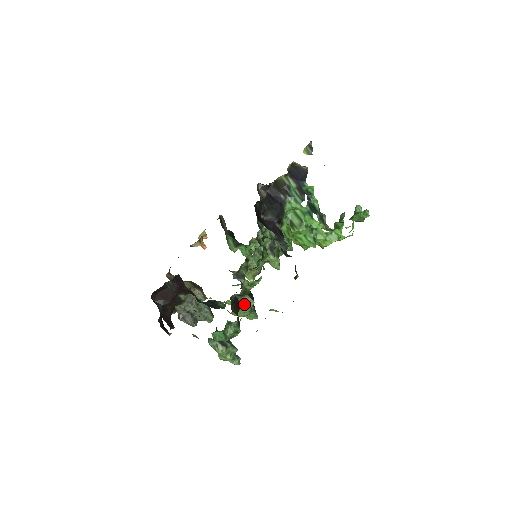
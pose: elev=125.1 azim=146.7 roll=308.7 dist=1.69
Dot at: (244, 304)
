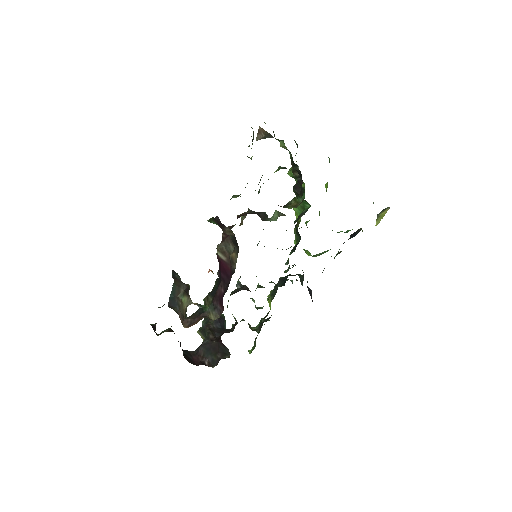
Dot at: occluded
